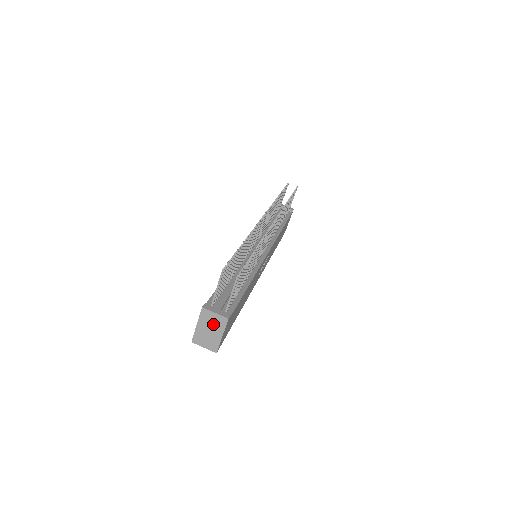
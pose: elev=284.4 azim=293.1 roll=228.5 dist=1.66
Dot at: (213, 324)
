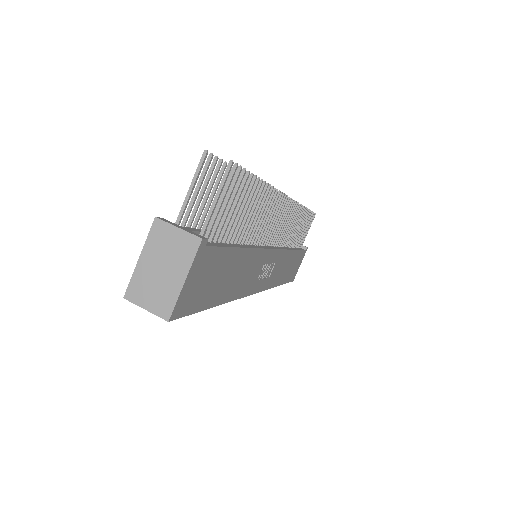
Dot at: (171, 253)
